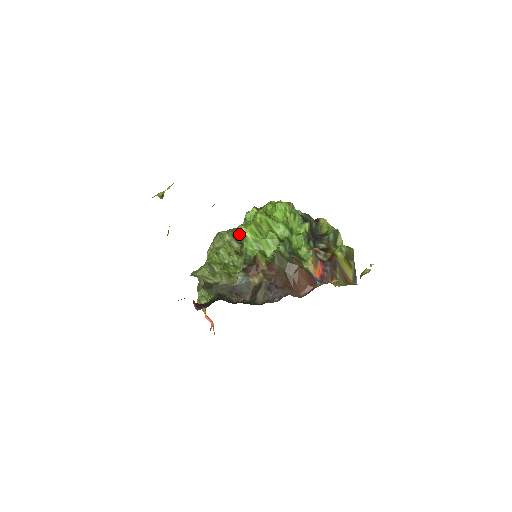
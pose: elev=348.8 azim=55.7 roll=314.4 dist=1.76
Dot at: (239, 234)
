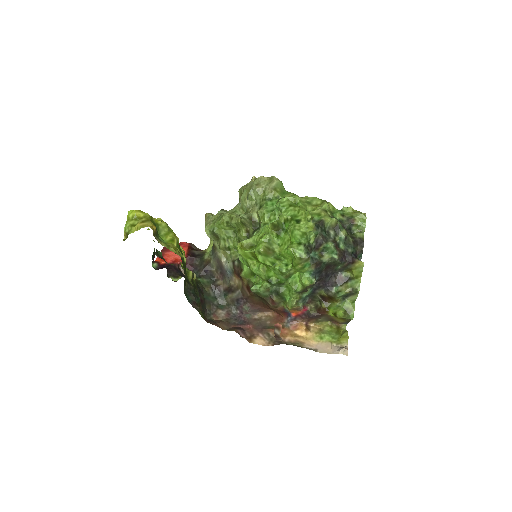
Dot at: (258, 218)
